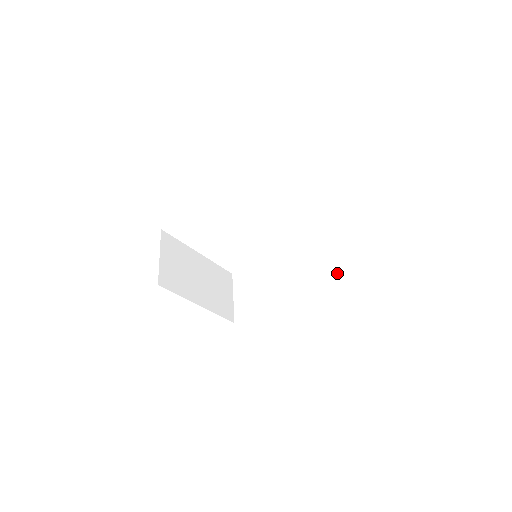
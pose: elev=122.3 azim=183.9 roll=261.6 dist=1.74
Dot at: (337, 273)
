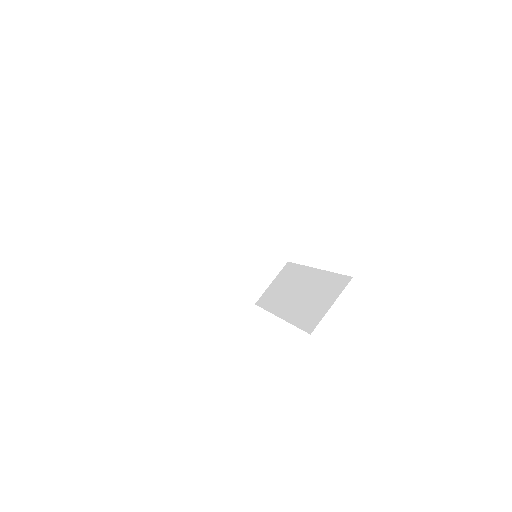
Dot at: (316, 315)
